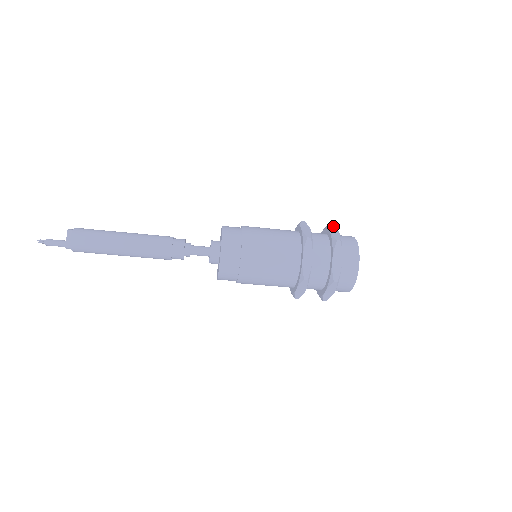
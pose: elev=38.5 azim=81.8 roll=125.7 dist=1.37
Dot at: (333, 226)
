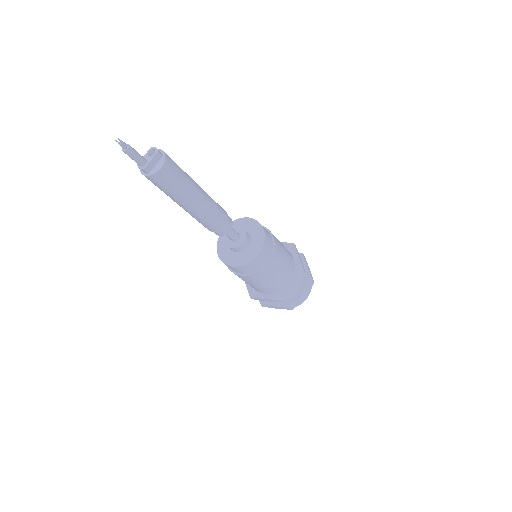
Dot at: occluded
